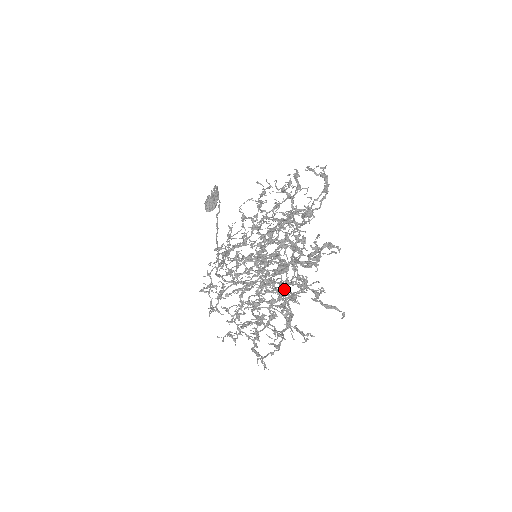
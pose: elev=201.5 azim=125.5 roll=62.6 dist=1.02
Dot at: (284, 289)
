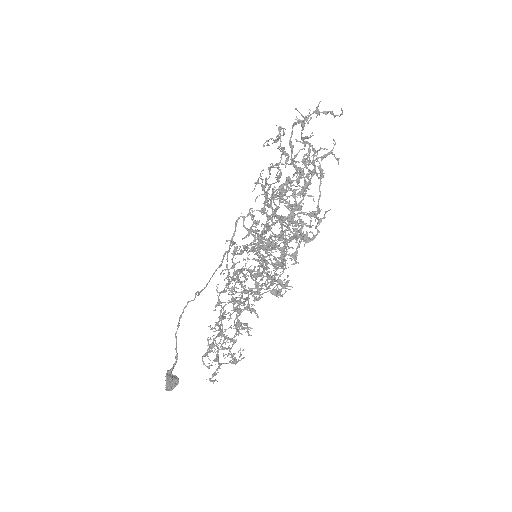
Dot at: (296, 221)
